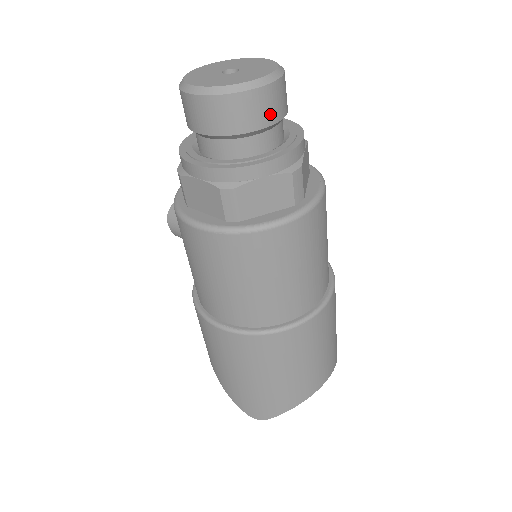
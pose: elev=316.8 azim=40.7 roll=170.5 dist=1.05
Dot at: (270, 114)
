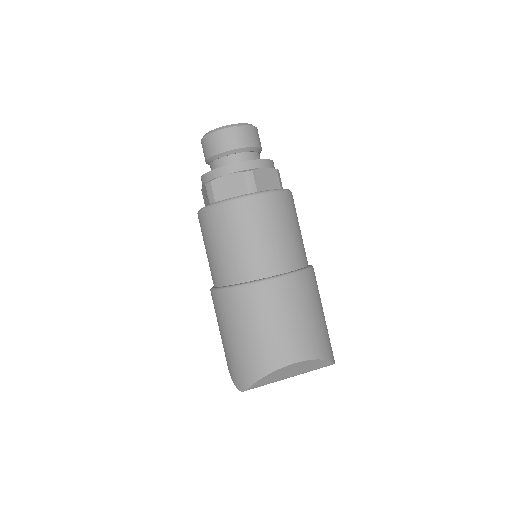
Dot at: (234, 143)
